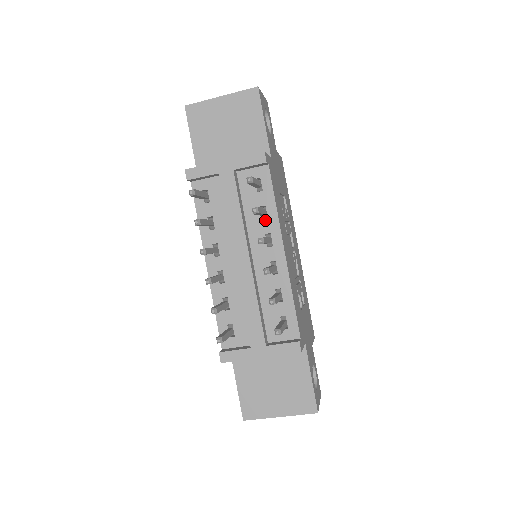
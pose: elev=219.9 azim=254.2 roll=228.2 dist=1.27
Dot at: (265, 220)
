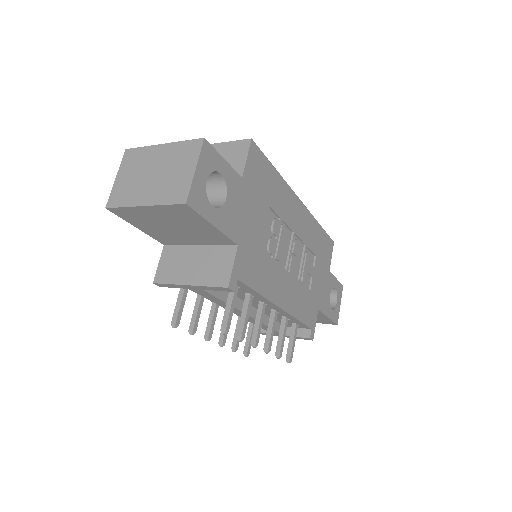
Dot at: (253, 297)
